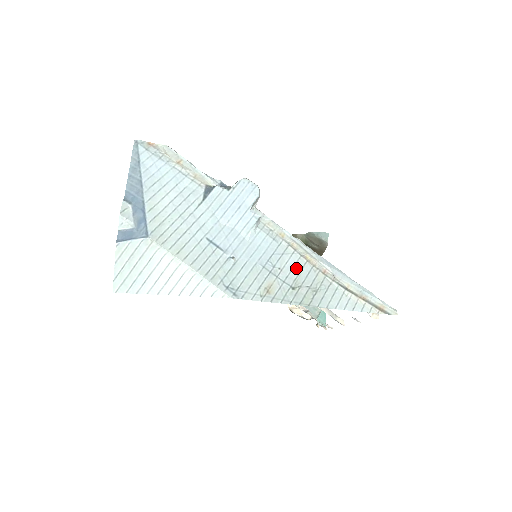
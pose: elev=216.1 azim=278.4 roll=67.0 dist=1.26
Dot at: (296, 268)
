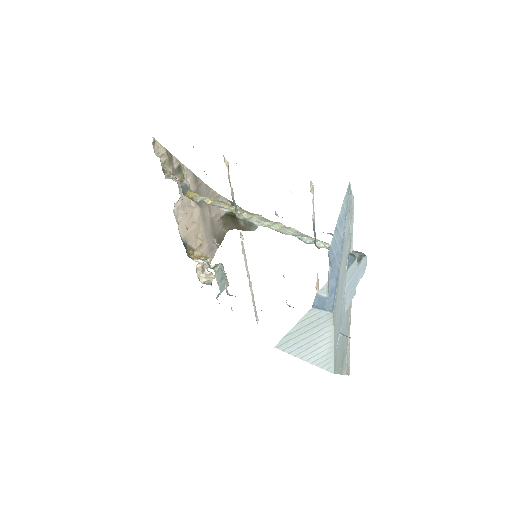
Dot at: (345, 340)
